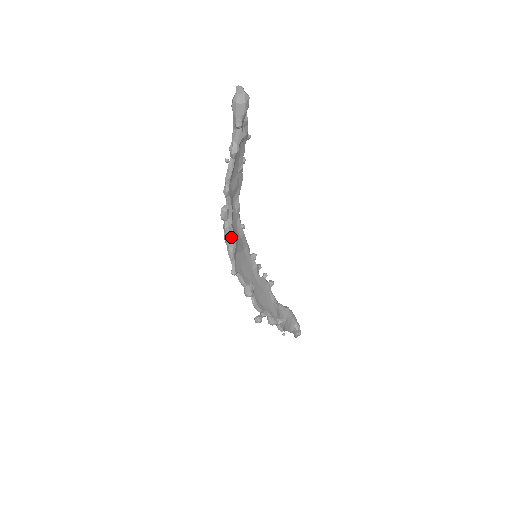
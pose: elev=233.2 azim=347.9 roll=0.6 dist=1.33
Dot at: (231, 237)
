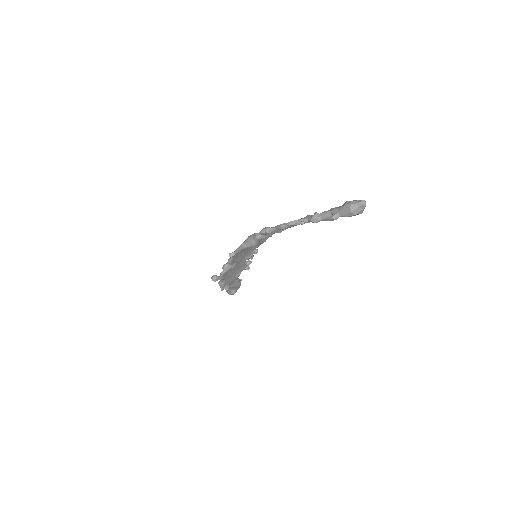
Dot at: (253, 243)
